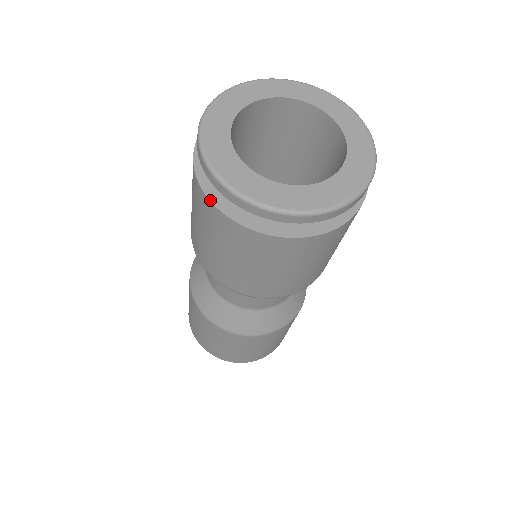
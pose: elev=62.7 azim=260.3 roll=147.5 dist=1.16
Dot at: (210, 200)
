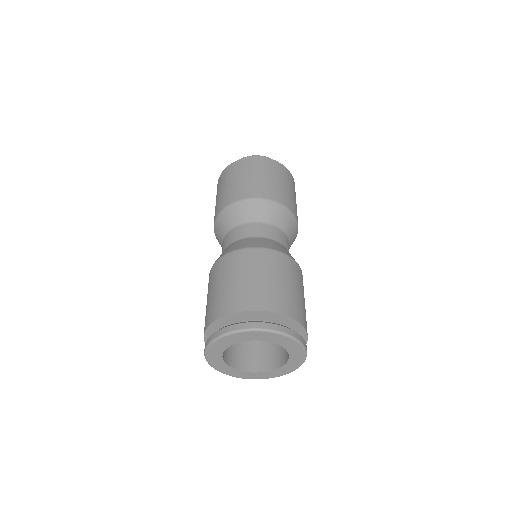
Dot at: occluded
